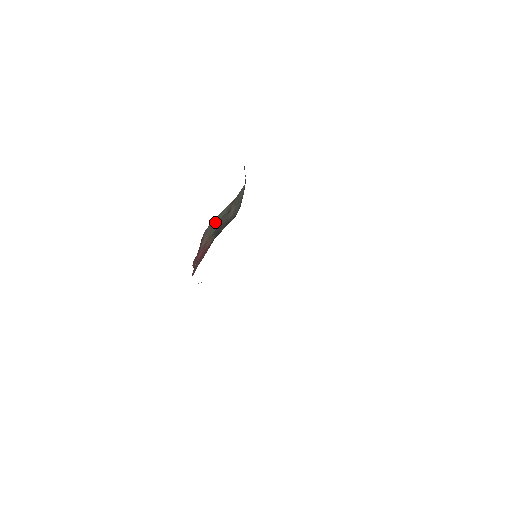
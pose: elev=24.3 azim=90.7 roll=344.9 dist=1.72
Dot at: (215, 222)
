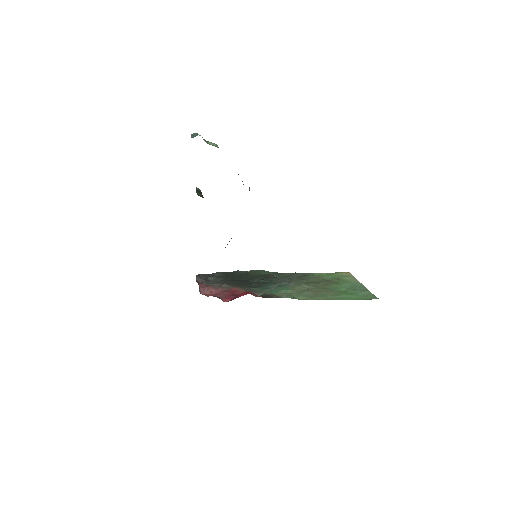
Dot at: occluded
